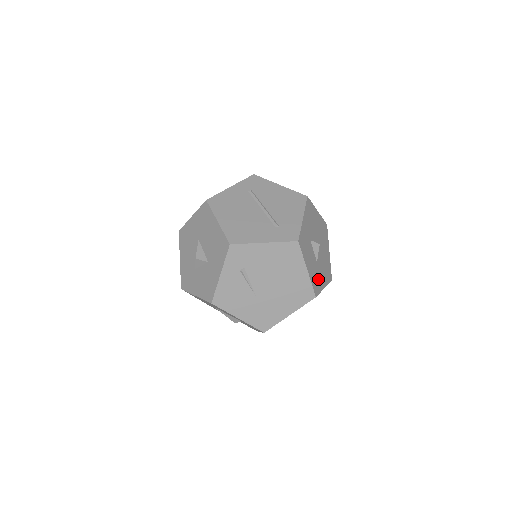
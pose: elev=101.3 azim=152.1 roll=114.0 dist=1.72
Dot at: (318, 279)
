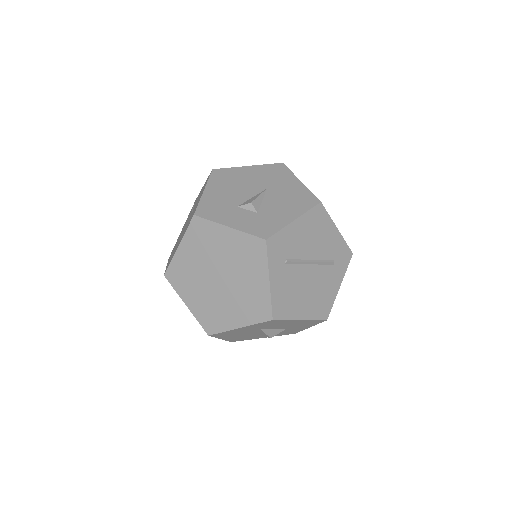
Dot at: occluded
